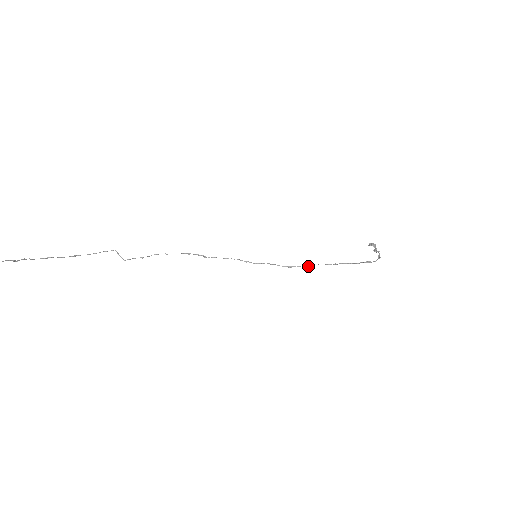
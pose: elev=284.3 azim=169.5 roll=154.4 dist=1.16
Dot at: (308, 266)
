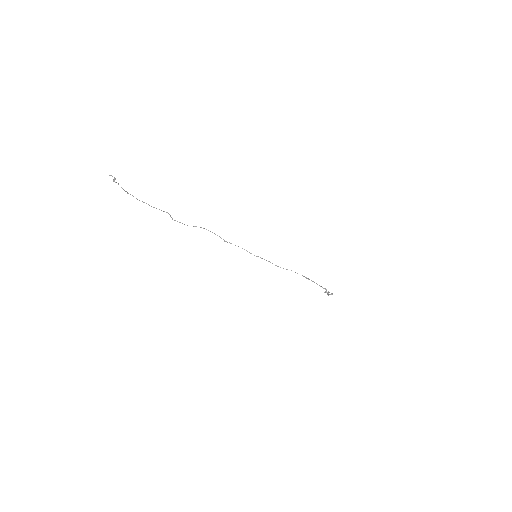
Dot at: occluded
